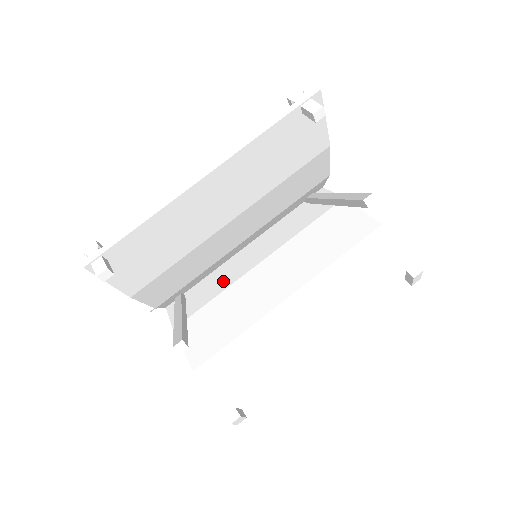
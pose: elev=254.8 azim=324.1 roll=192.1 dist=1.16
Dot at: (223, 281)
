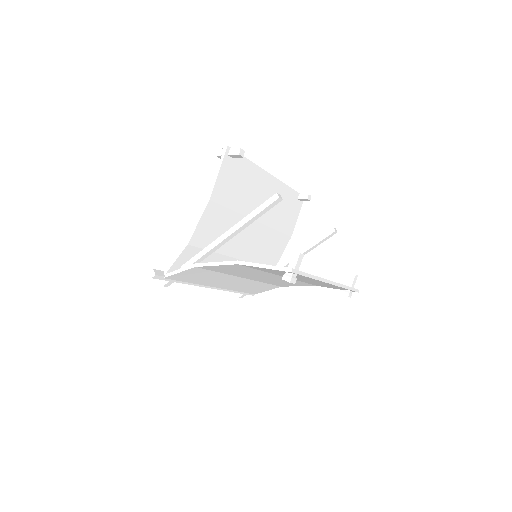
Dot at: occluded
